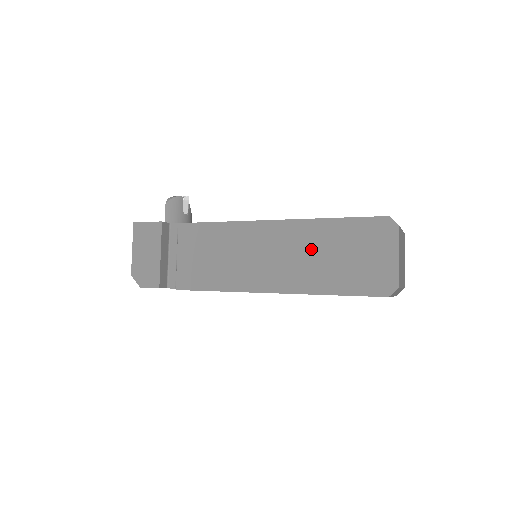
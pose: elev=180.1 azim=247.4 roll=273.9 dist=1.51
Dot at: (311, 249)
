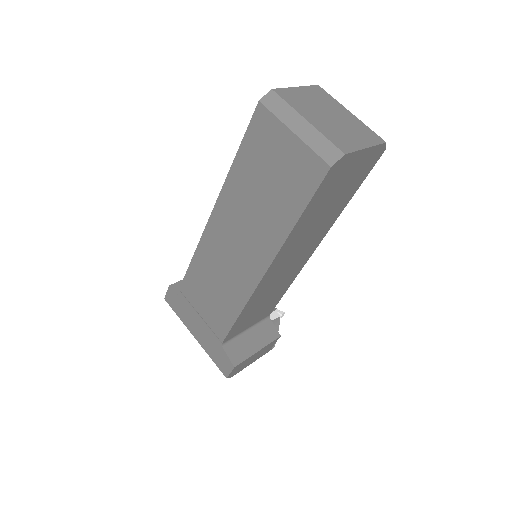
Dot at: occluded
